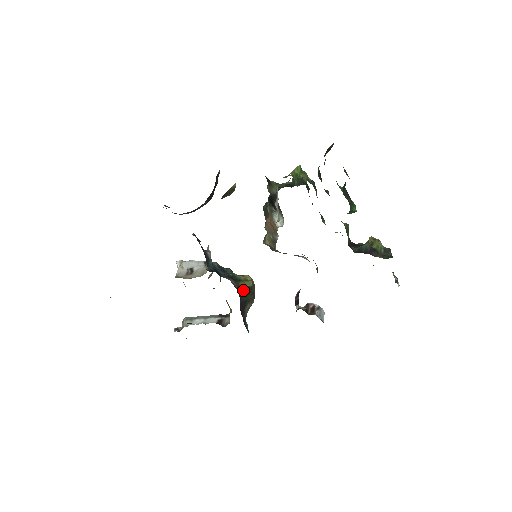
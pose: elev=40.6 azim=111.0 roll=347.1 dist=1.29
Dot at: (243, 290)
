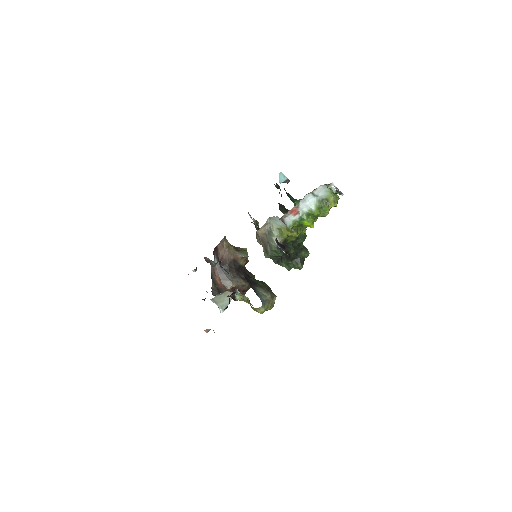
Dot at: (252, 278)
